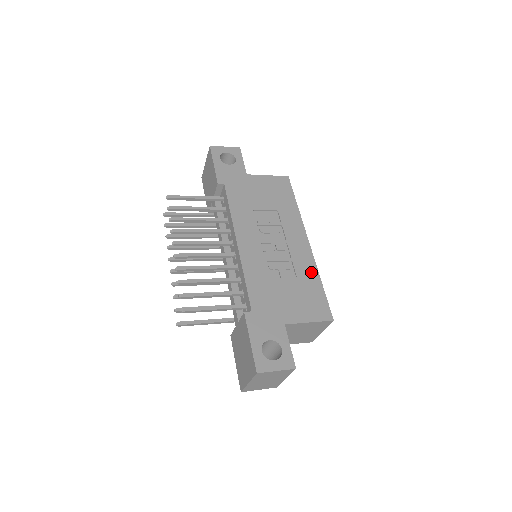
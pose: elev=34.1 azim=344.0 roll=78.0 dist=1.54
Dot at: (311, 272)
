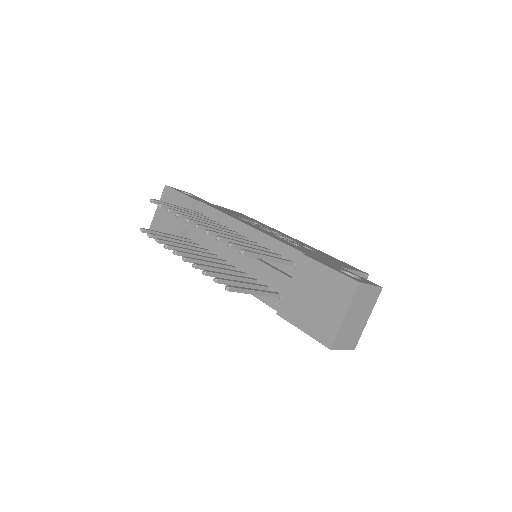
Dot at: (320, 251)
